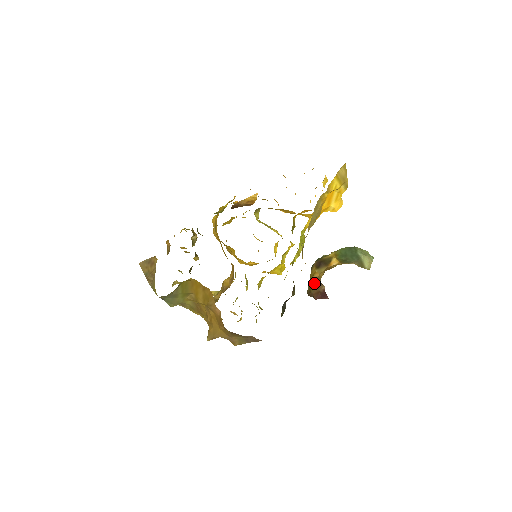
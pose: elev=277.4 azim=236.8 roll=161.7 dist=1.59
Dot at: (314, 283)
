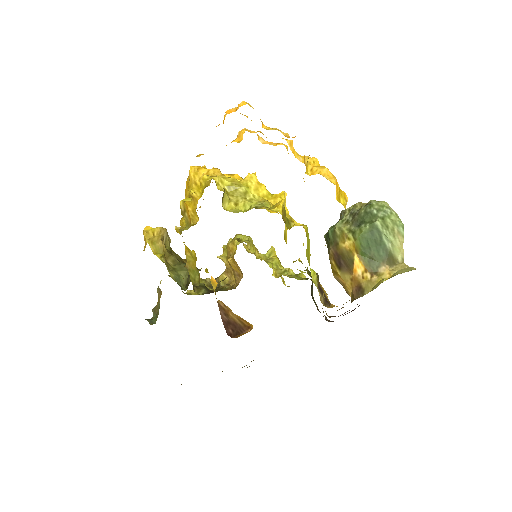
Dot at: occluded
